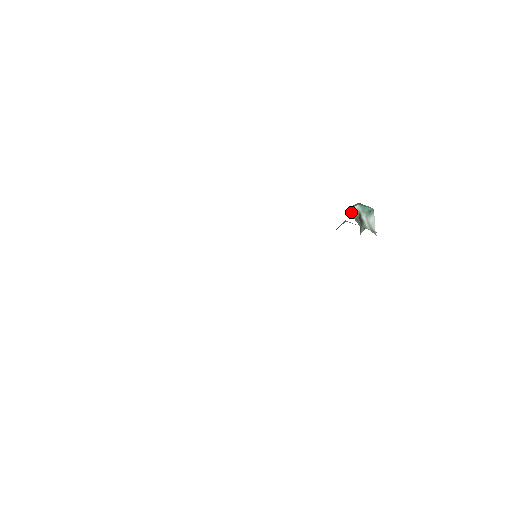
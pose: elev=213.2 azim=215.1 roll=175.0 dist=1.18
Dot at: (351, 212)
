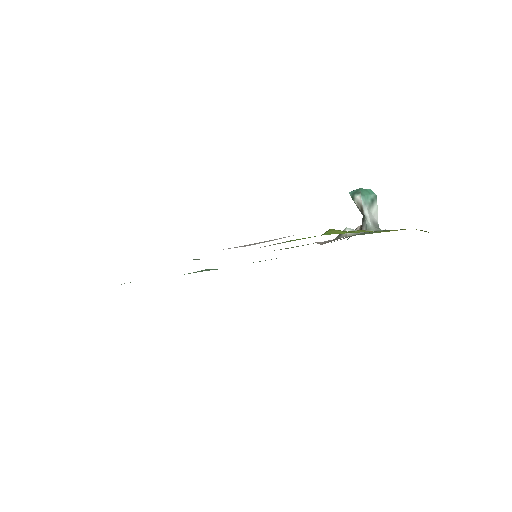
Dot at: (352, 198)
